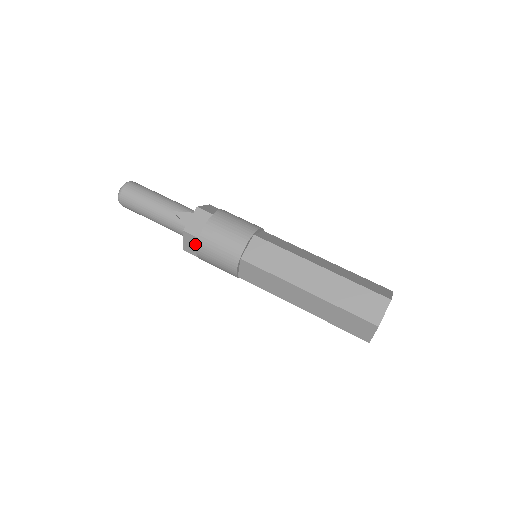
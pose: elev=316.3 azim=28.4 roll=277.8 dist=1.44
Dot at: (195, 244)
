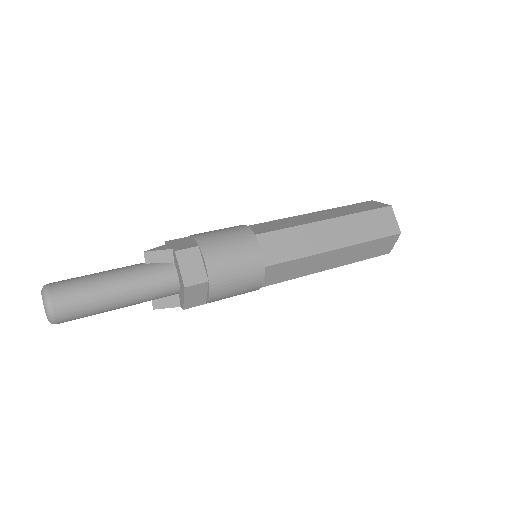
Dot at: (197, 260)
